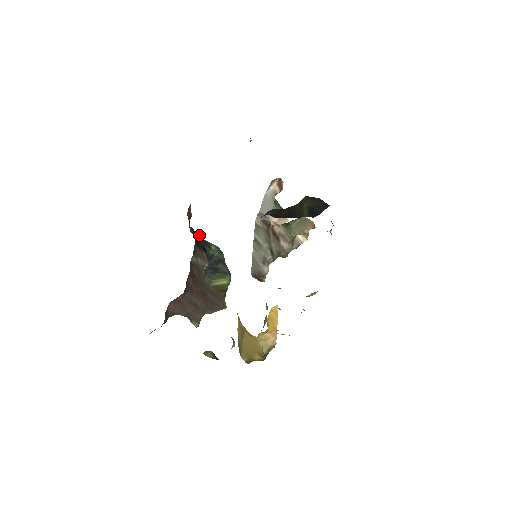
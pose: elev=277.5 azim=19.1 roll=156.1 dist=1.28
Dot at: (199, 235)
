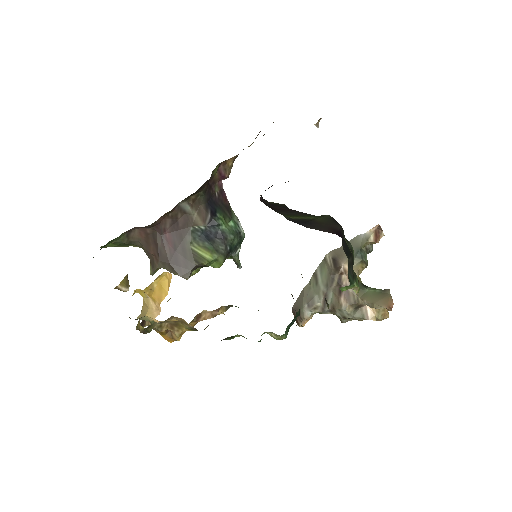
Dot at: (229, 204)
